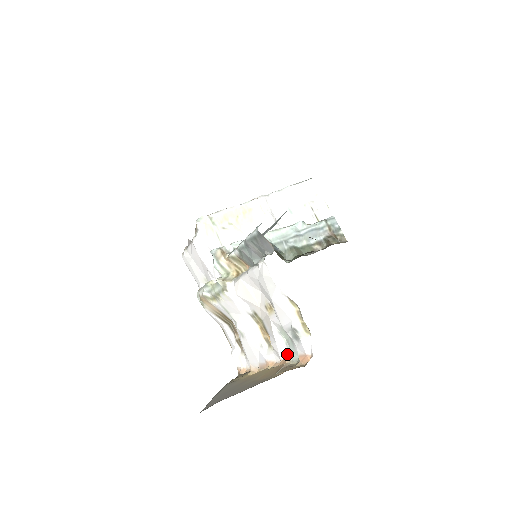
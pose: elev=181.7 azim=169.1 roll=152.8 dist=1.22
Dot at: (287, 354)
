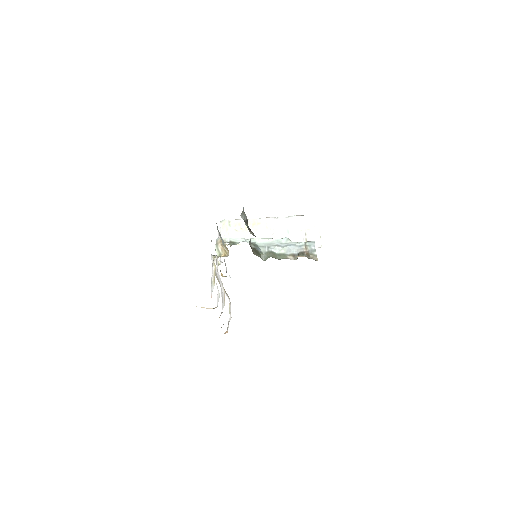
Dot at: occluded
